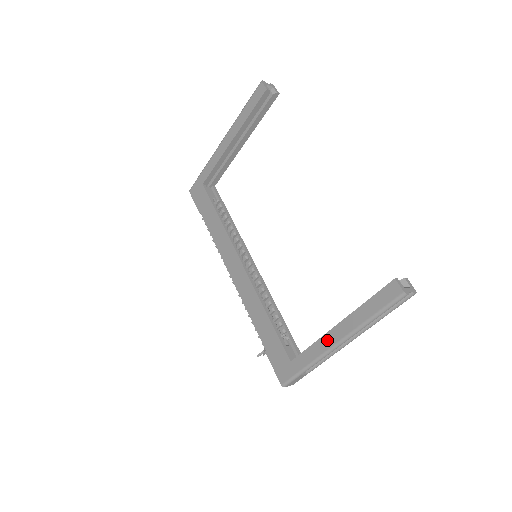
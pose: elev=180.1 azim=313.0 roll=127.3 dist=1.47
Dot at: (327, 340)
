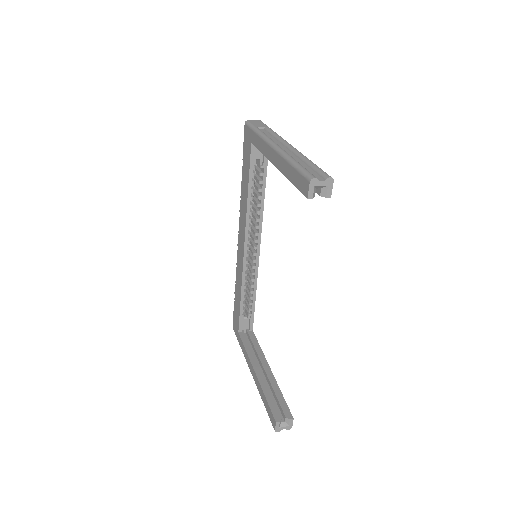
Dot at: (250, 365)
